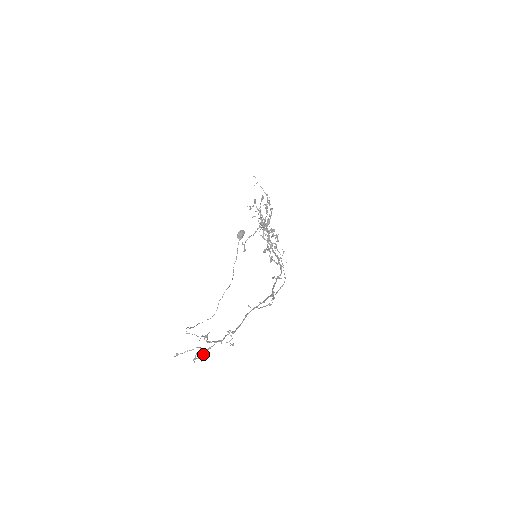
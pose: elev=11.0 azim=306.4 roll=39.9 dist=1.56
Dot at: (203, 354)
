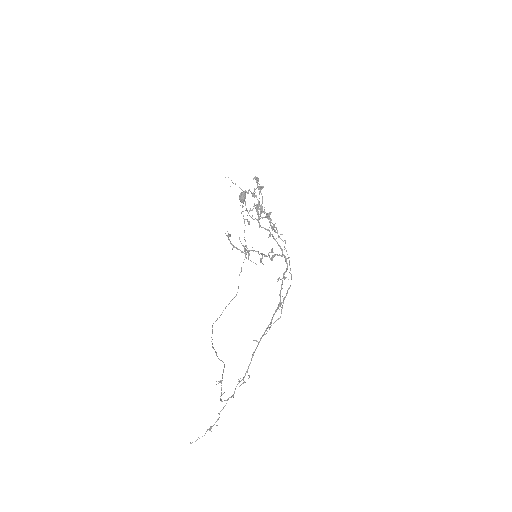
Dot at: occluded
